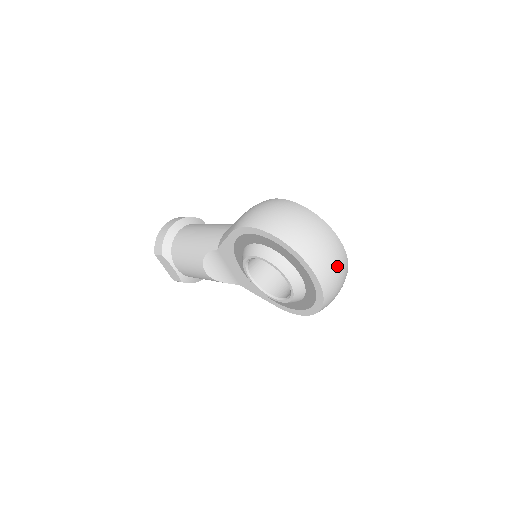
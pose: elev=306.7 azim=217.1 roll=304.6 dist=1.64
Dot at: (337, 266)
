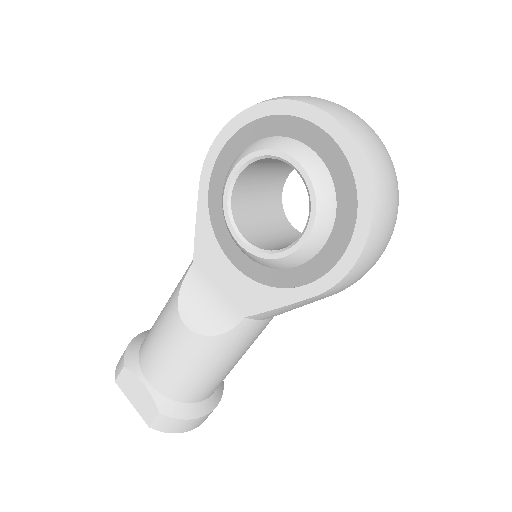
Dot at: (361, 121)
